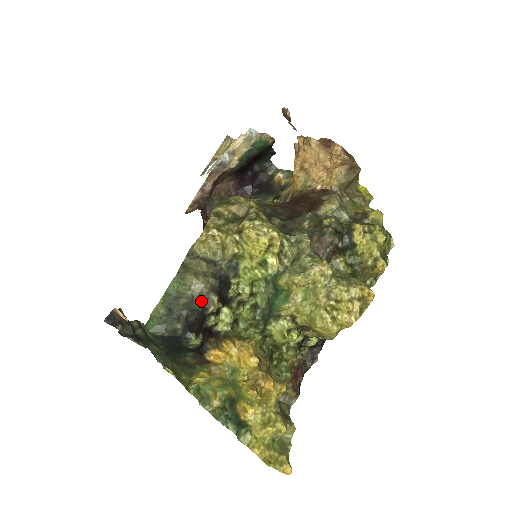
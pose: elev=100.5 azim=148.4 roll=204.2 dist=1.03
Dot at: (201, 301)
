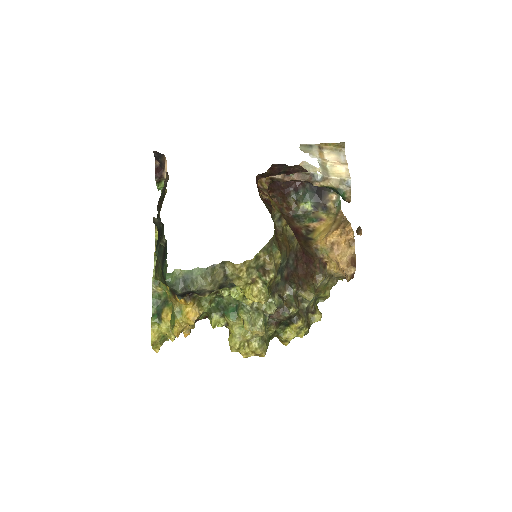
Dot at: (201, 291)
